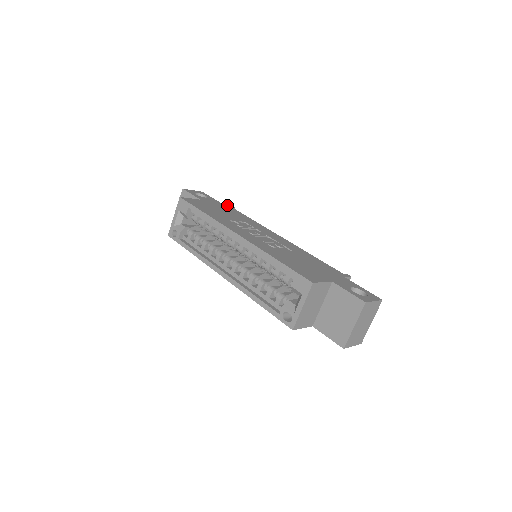
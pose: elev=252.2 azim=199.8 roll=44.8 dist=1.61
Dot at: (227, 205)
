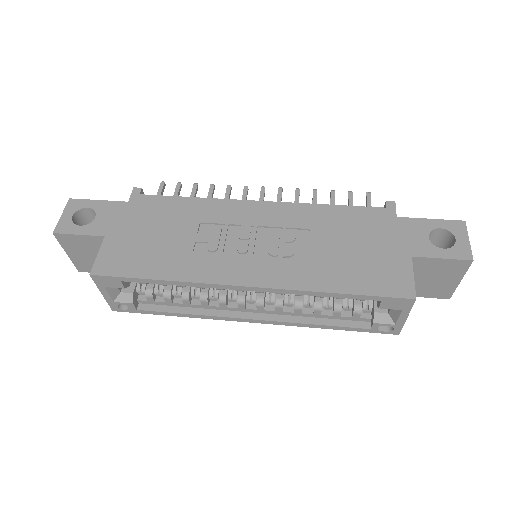
Dot at: (131, 197)
